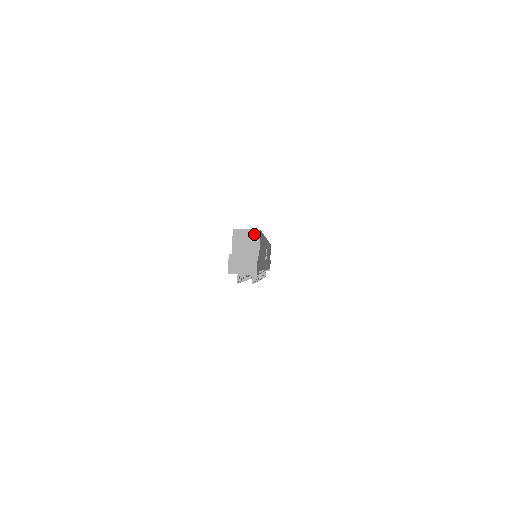
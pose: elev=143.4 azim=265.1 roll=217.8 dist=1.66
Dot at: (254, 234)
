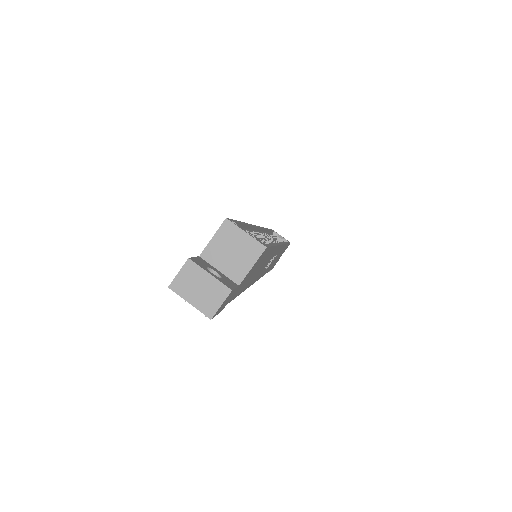
Dot at: (253, 247)
